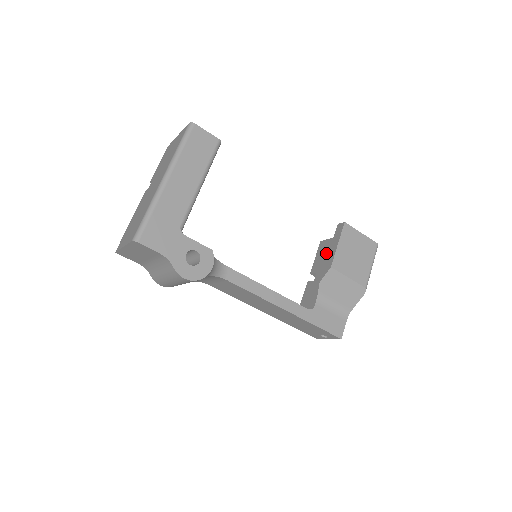
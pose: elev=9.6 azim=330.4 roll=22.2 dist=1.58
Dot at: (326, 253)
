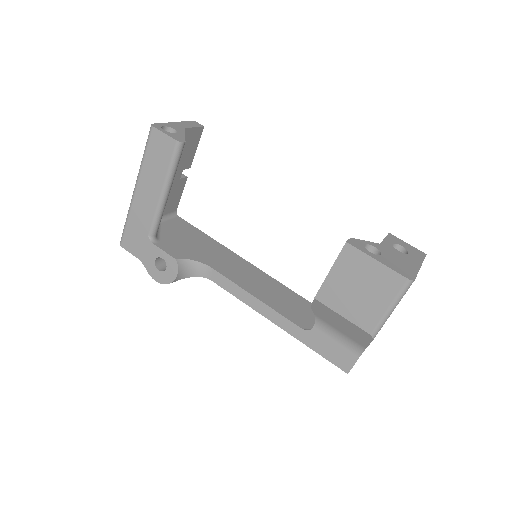
Dot at: occluded
